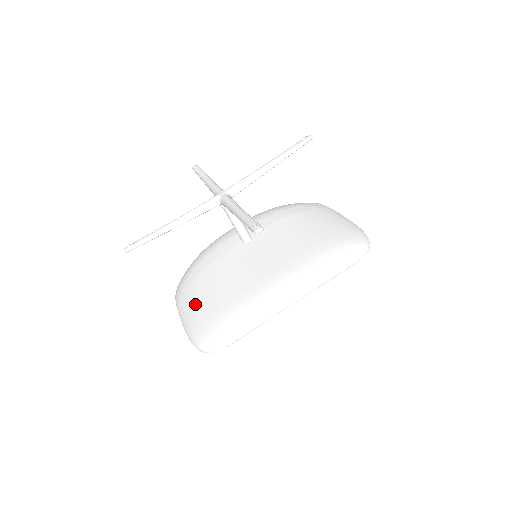
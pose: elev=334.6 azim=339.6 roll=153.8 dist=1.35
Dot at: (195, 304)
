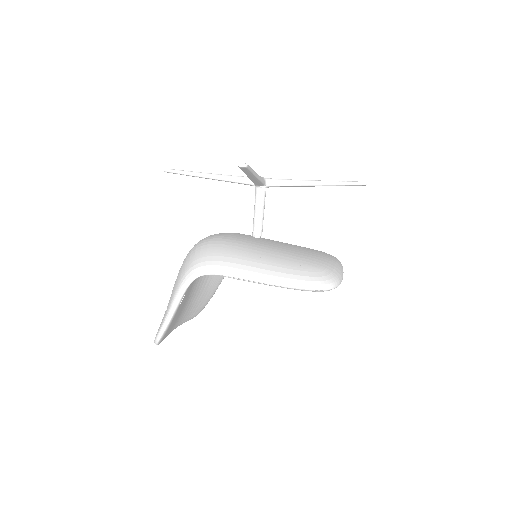
Dot at: (271, 259)
